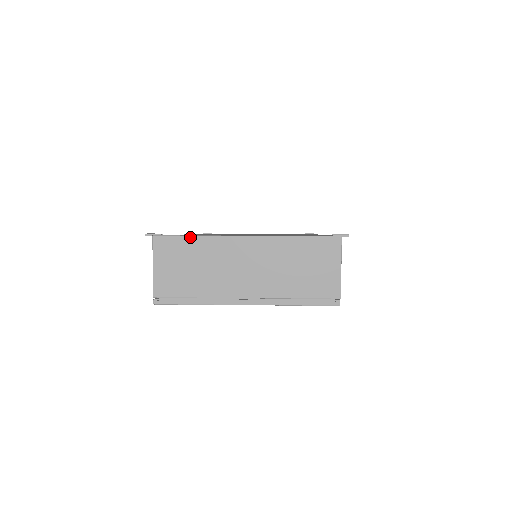
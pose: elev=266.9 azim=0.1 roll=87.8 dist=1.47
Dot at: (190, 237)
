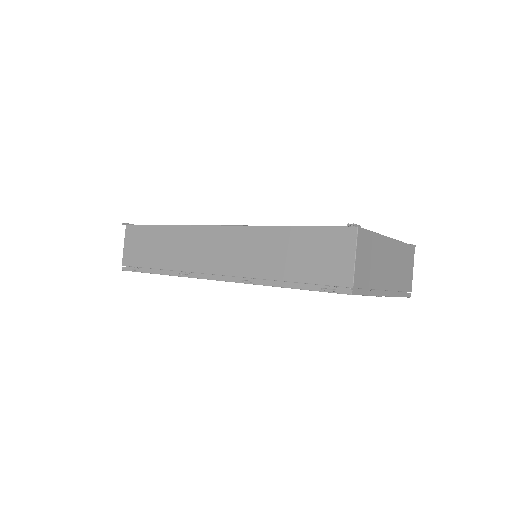
Dot at: (372, 233)
